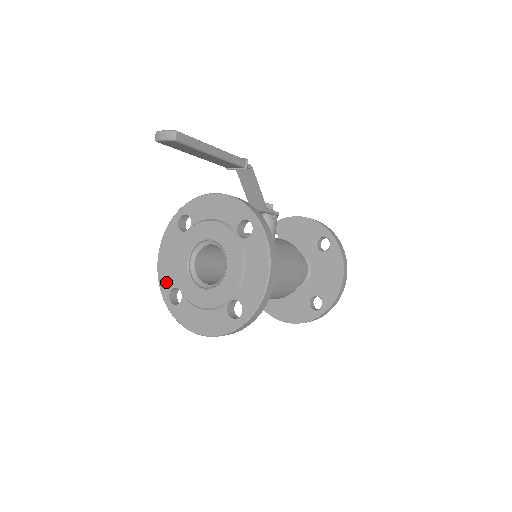
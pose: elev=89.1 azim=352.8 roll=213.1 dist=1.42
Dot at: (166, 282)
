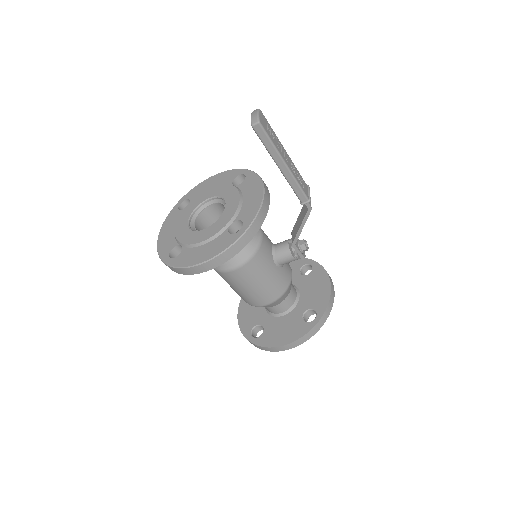
Dot at: (194, 192)
